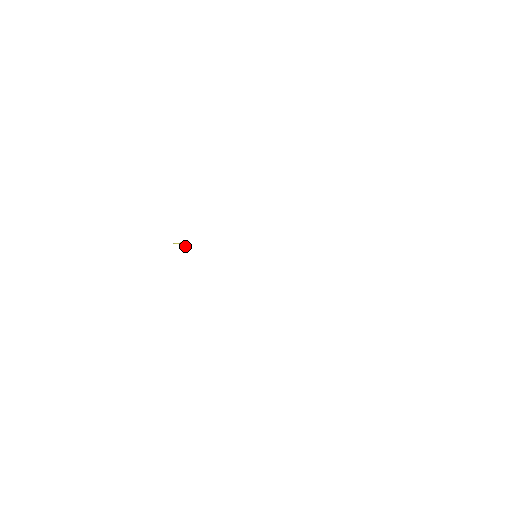
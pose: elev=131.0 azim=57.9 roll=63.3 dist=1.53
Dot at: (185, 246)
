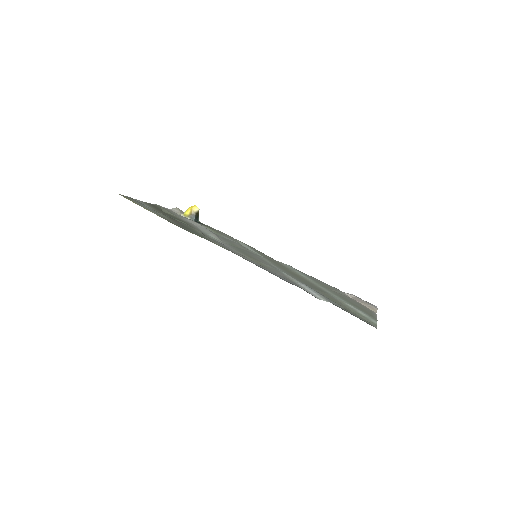
Dot at: (195, 216)
